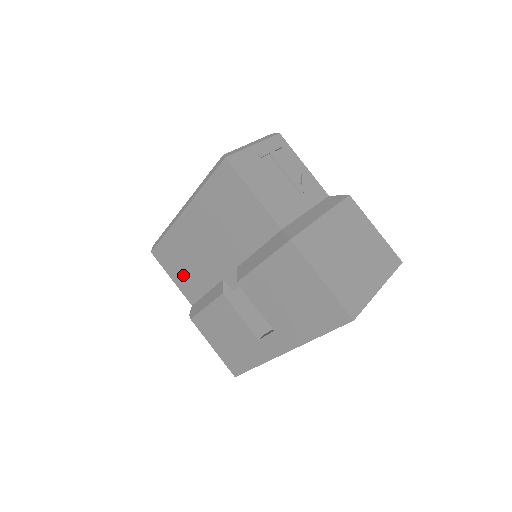
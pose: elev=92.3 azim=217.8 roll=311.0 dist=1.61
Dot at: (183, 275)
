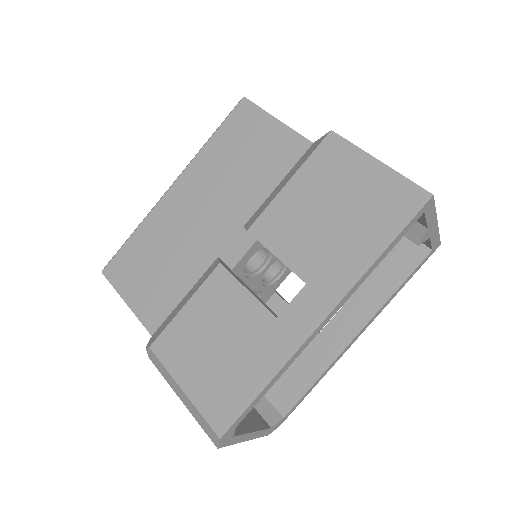
Dot at: (149, 284)
